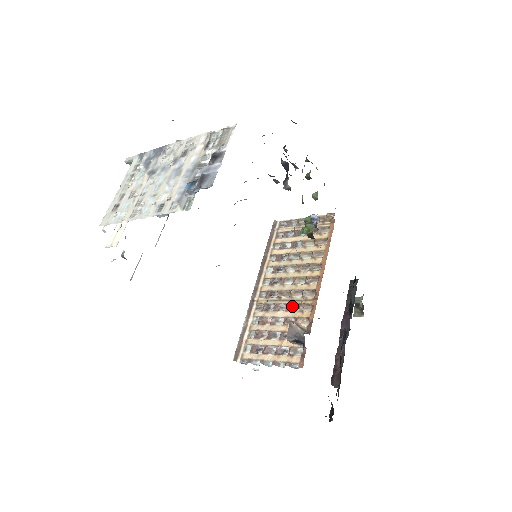
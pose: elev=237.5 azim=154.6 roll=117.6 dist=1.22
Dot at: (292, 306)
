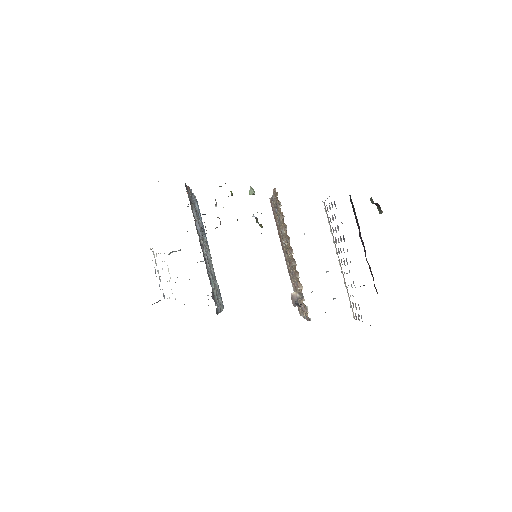
Dot at: occluded
